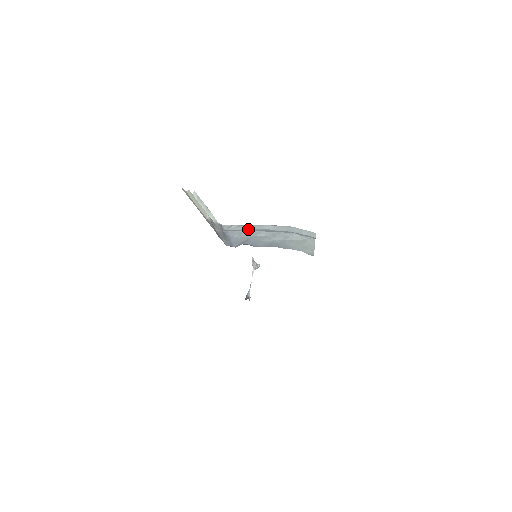
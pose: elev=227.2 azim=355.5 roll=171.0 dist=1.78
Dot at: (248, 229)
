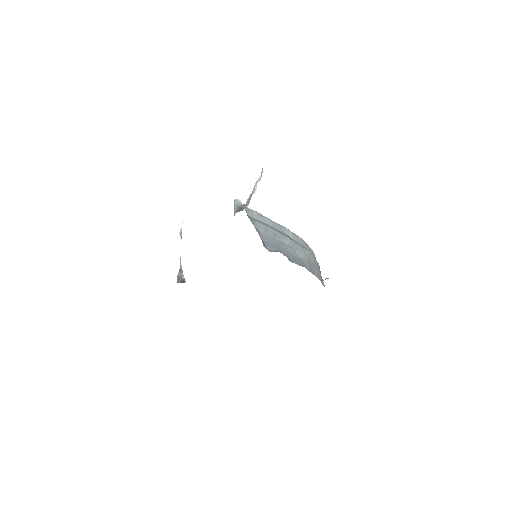
Dot at: (272, 226)
